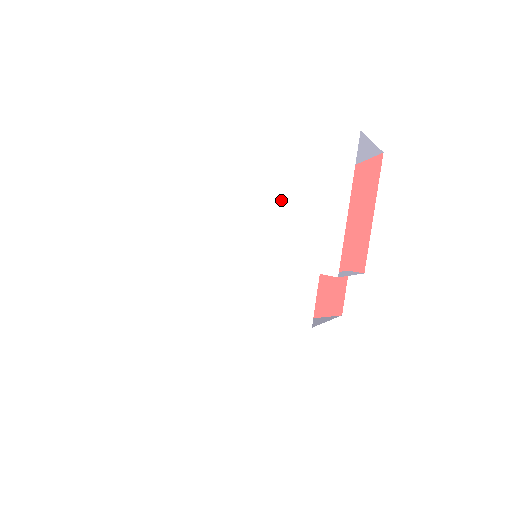
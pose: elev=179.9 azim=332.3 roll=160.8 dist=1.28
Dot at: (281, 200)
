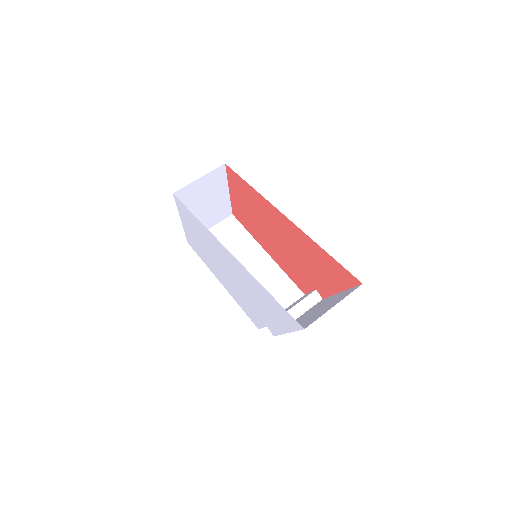
Dot at: (257, 291)
